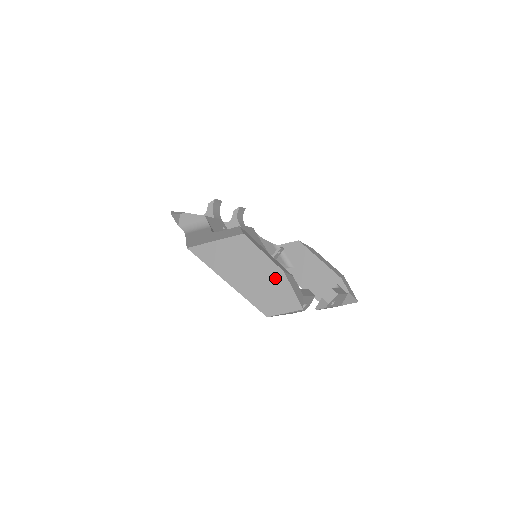
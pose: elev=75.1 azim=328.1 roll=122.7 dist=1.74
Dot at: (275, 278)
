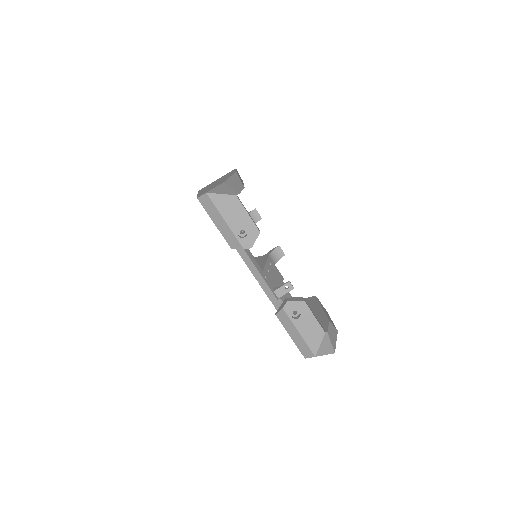
Dot at: occluded
